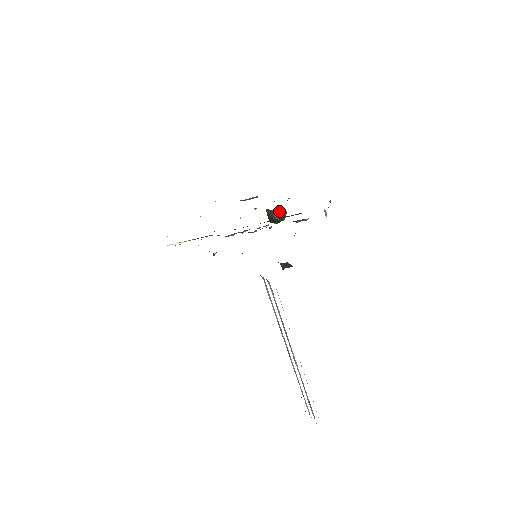
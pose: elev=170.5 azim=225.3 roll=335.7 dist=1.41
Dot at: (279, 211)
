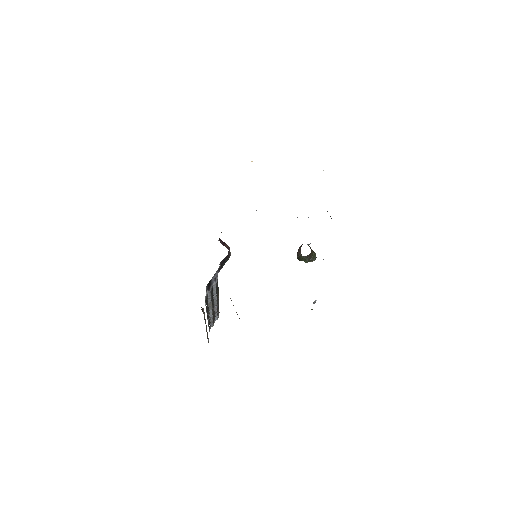
Dot at: (304, 257)
